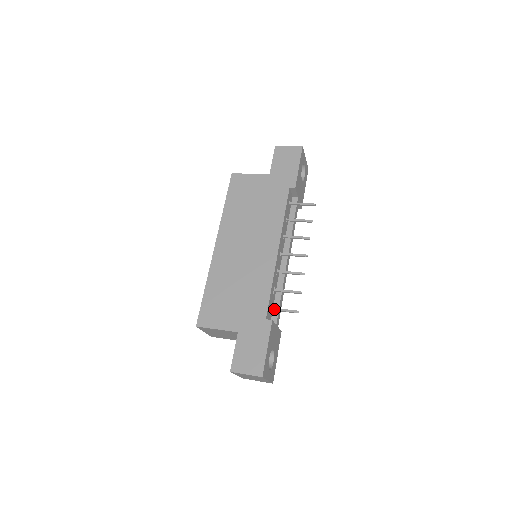
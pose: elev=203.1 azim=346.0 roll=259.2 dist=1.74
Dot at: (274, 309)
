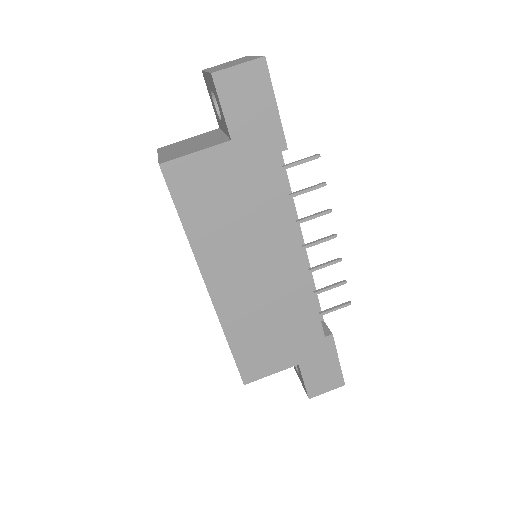
Dot at: occluded
